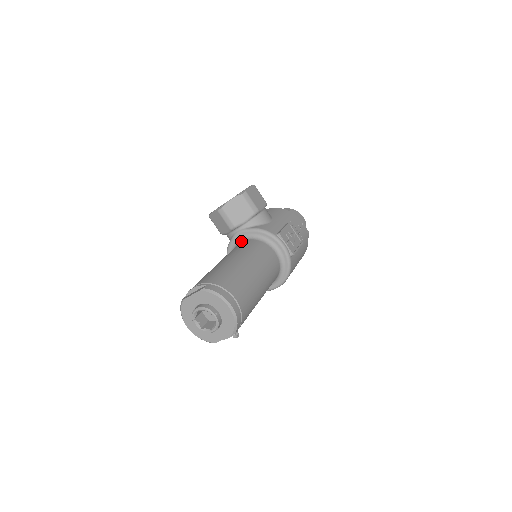
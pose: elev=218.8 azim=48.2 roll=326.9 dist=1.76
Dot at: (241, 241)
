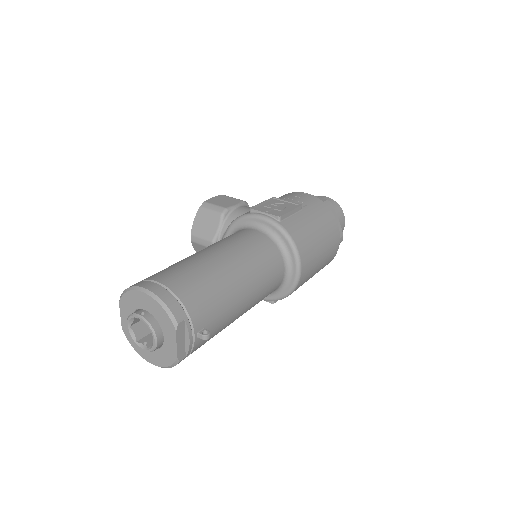
Dot at: occluded
